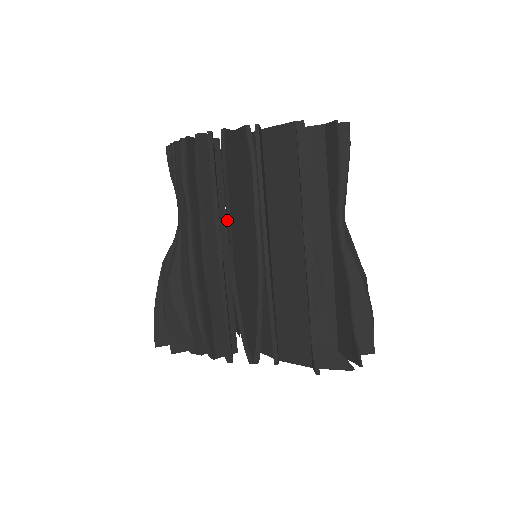
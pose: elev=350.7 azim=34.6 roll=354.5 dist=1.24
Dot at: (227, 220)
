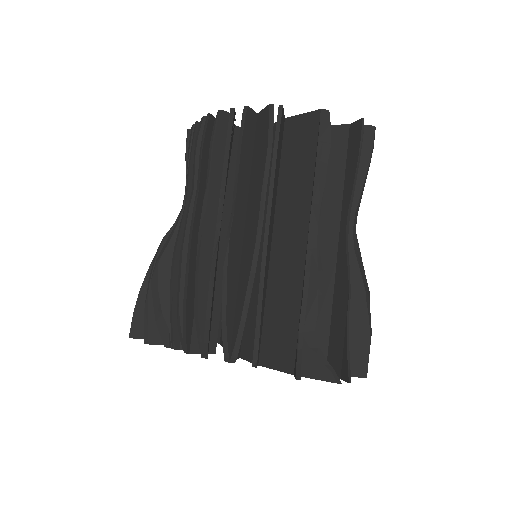
Dot at: occluded
